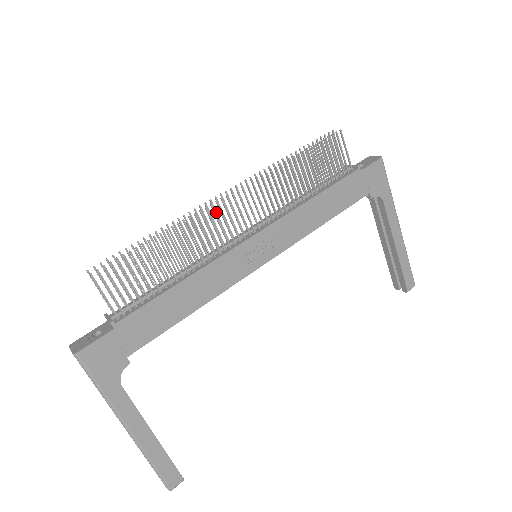
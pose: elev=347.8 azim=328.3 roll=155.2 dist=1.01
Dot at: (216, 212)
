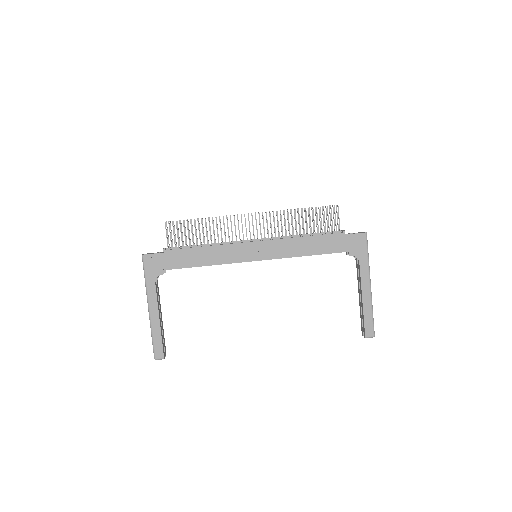
Dot at: occluded
